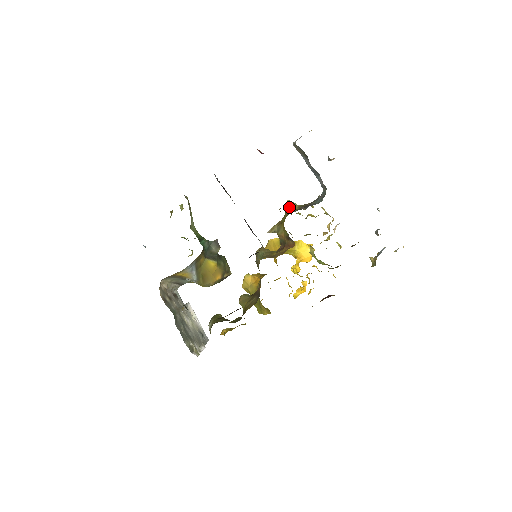
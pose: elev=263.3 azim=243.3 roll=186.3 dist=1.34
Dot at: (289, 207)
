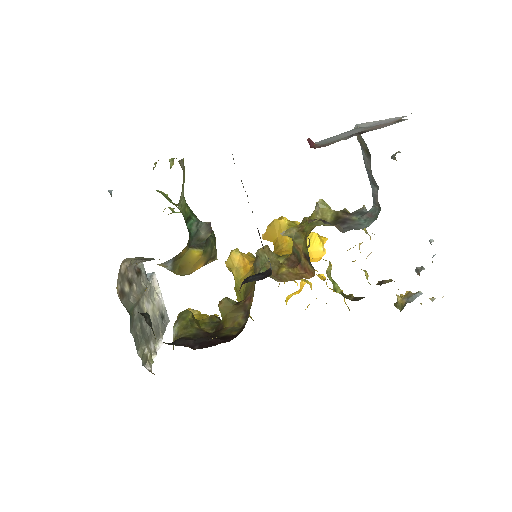
Dot at: (319, 210)
